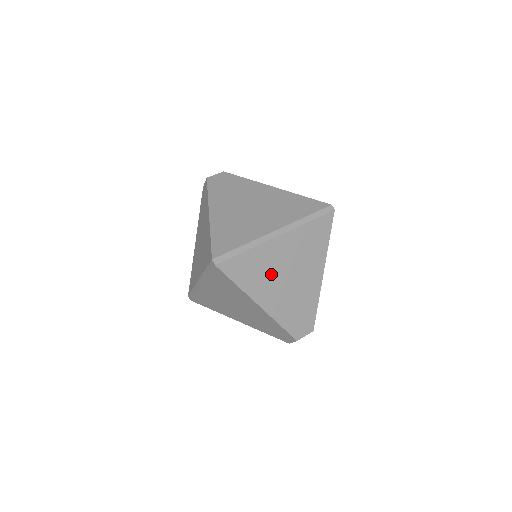
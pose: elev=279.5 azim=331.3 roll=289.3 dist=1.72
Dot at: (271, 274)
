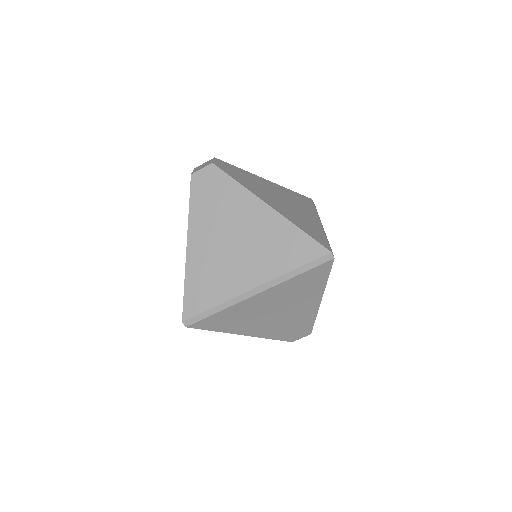
Dot at: (253, 317)
